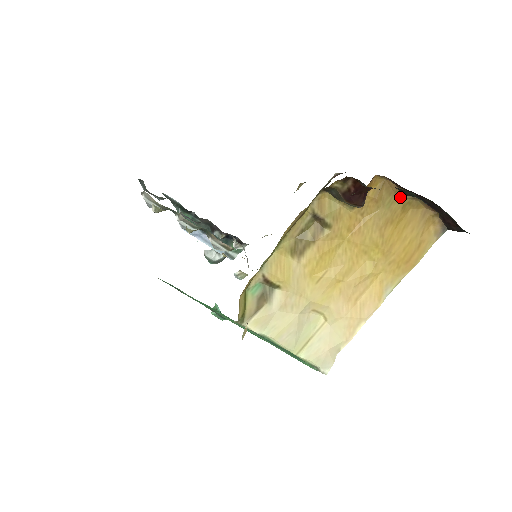
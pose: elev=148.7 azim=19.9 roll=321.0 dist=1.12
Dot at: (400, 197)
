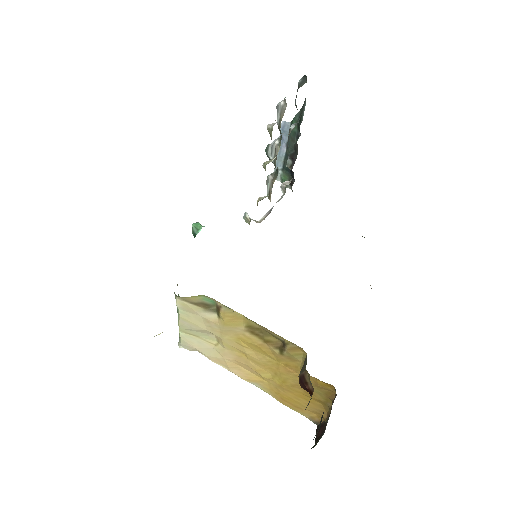
Dot at: (327, 400)
